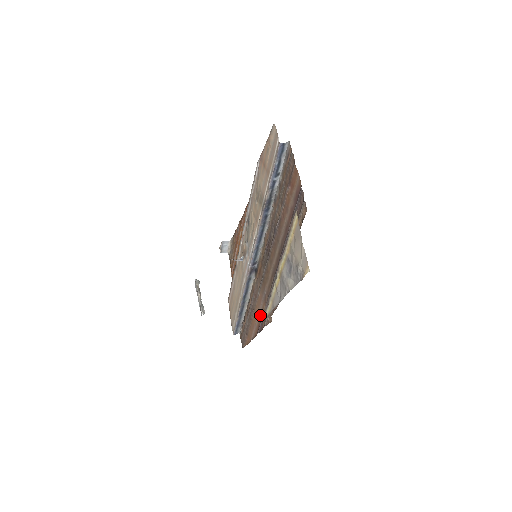
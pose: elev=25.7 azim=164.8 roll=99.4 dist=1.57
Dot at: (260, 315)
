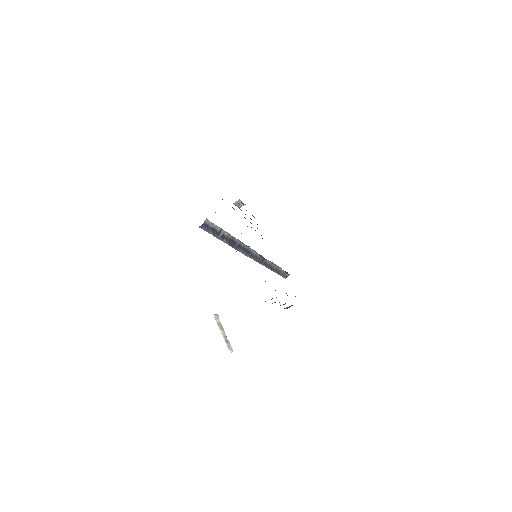
Dot at: occluded
